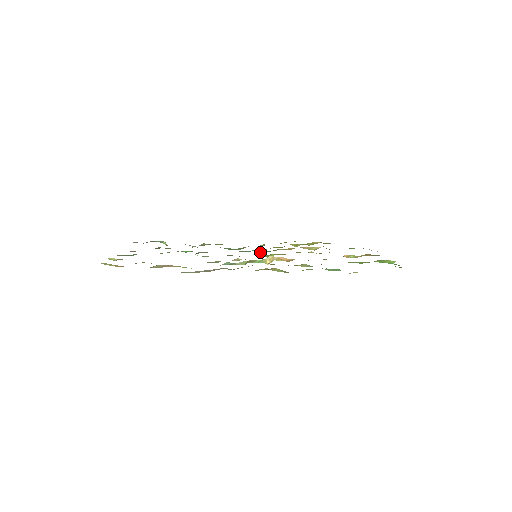
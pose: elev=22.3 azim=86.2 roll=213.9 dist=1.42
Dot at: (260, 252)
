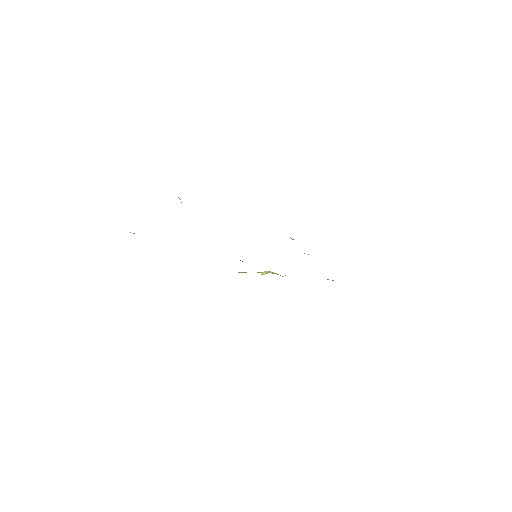
Dot at: occluded
